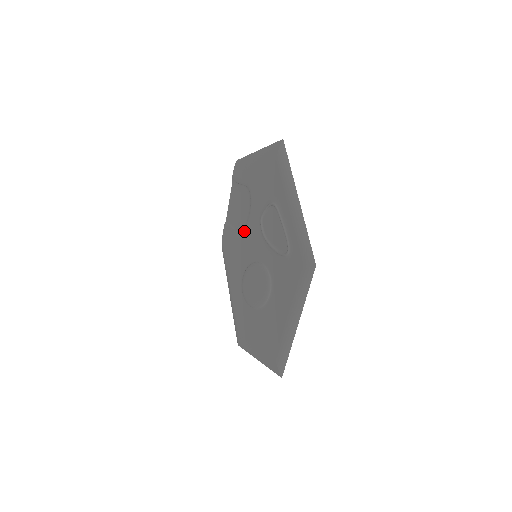
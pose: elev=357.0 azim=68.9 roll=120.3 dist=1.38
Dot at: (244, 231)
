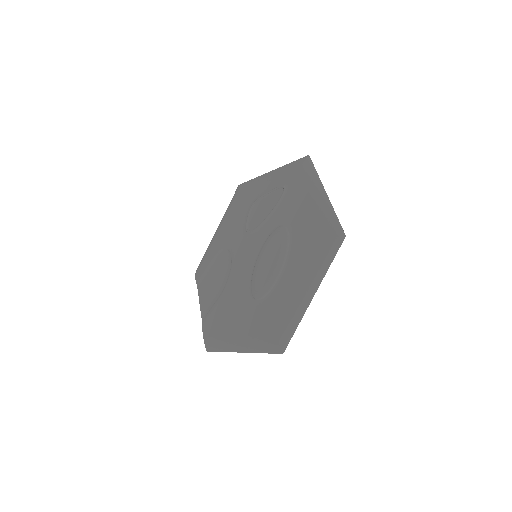
Dot at: (232, 272)
